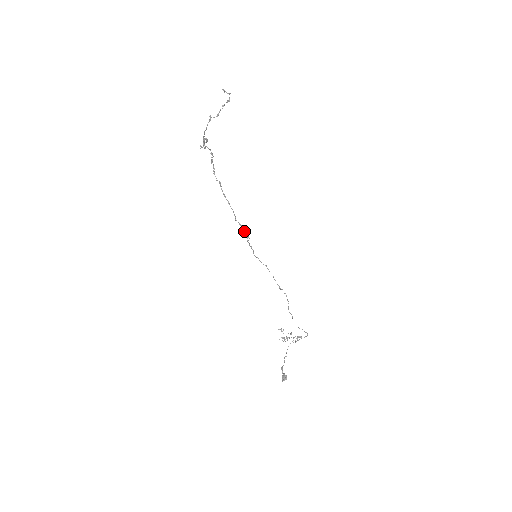
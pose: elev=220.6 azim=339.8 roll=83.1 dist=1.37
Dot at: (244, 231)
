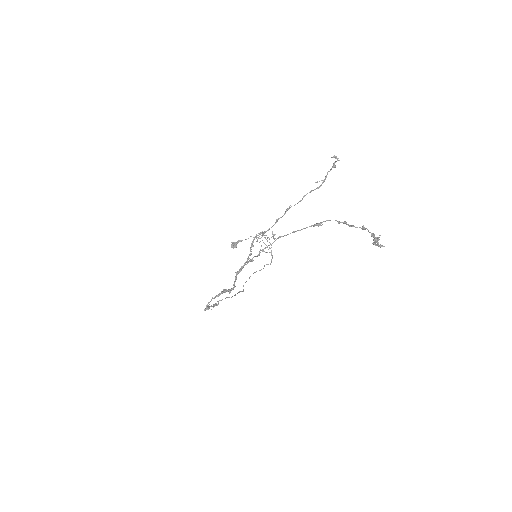
Dot at: (215, 305)
